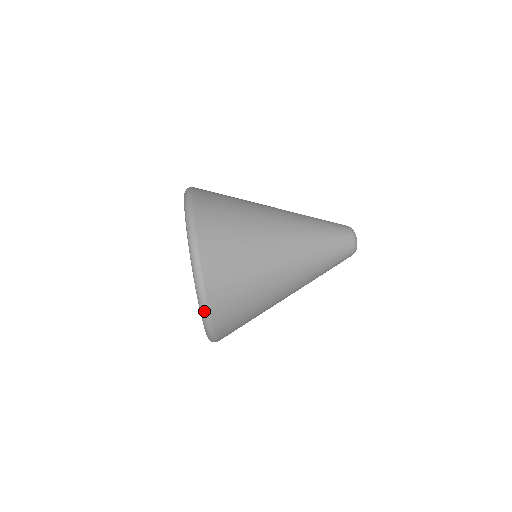
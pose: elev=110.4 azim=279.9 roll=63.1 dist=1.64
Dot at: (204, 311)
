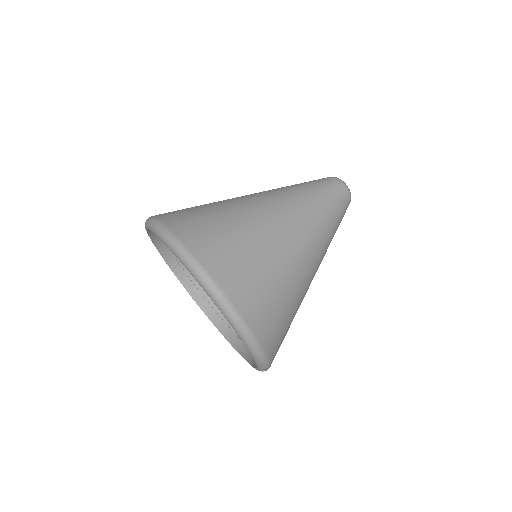
Dot at: (254, 346)
